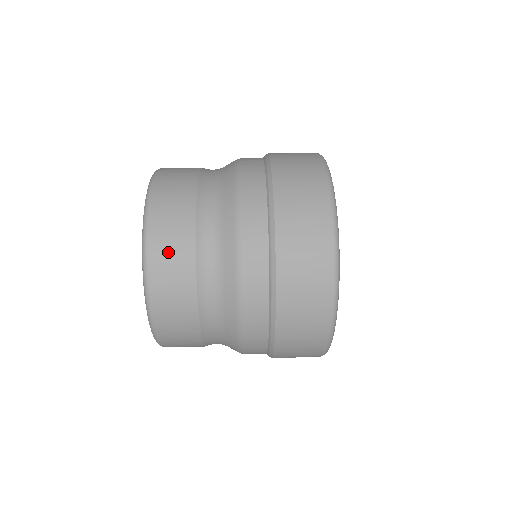
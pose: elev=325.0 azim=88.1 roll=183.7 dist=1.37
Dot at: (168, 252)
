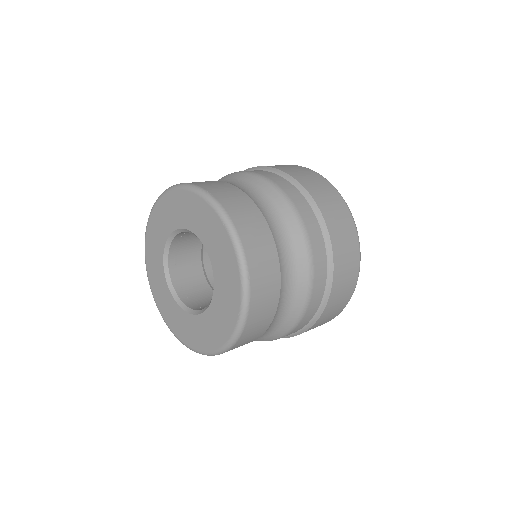
Dot at: (224, 192)
